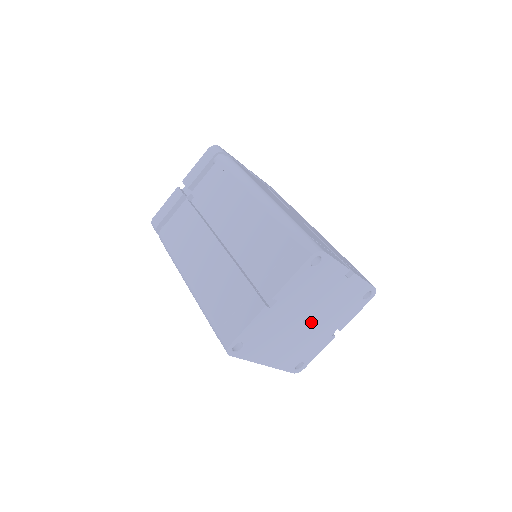
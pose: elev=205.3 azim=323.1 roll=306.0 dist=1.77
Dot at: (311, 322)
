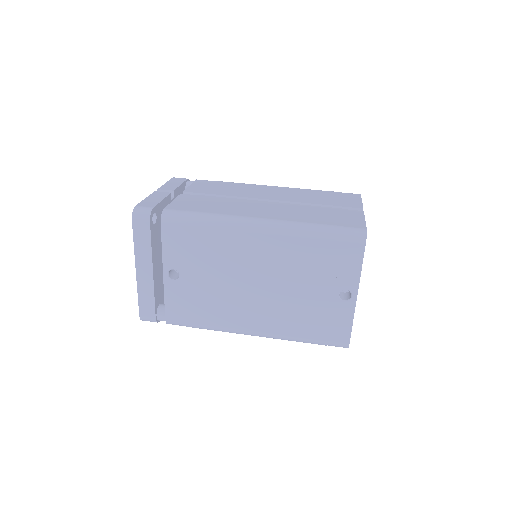
Dot at: occluded
